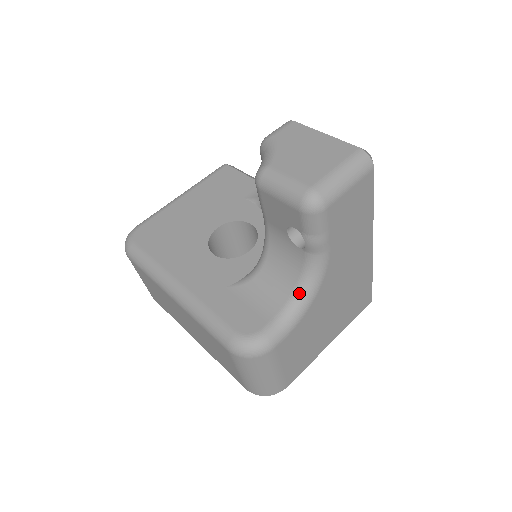
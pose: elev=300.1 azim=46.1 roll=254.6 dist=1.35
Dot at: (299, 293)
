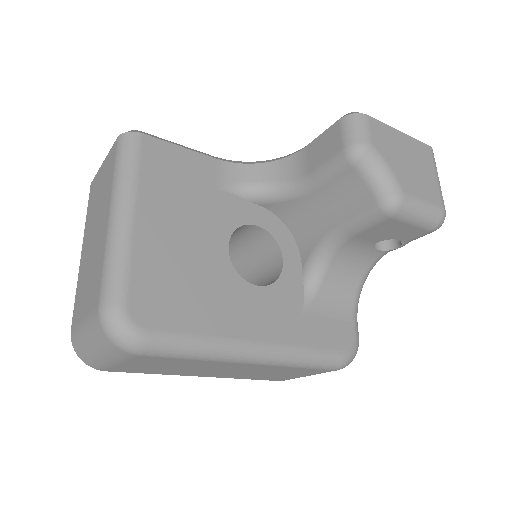
Dot at: occluded
